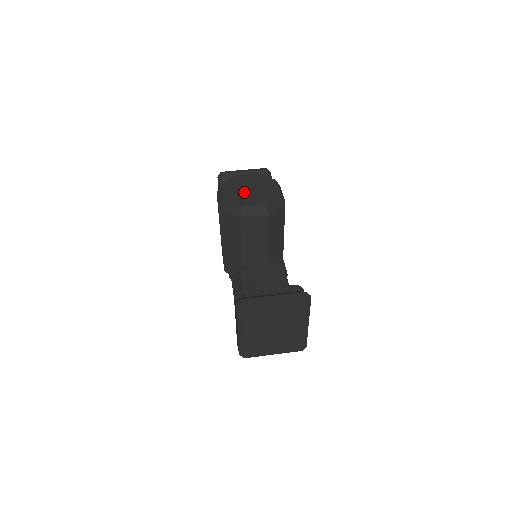
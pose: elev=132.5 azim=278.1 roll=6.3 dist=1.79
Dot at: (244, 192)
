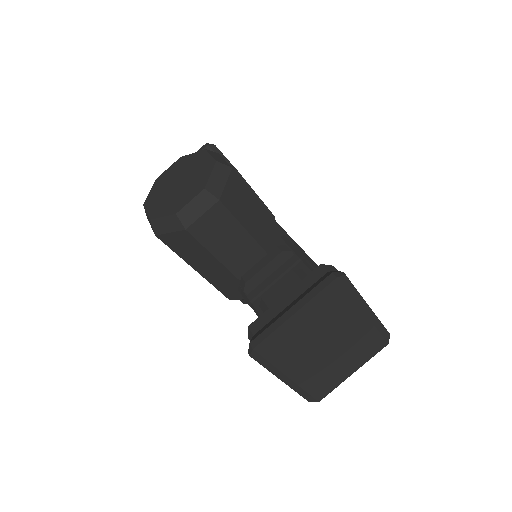
Dot at: (172, 194)
